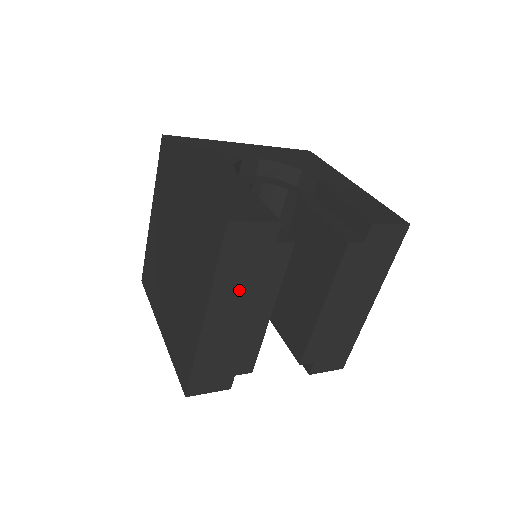
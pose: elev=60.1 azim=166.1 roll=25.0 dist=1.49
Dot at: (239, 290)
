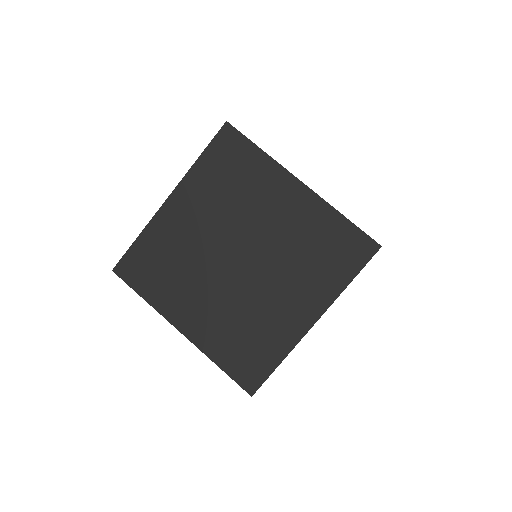
Dot at: occluded
